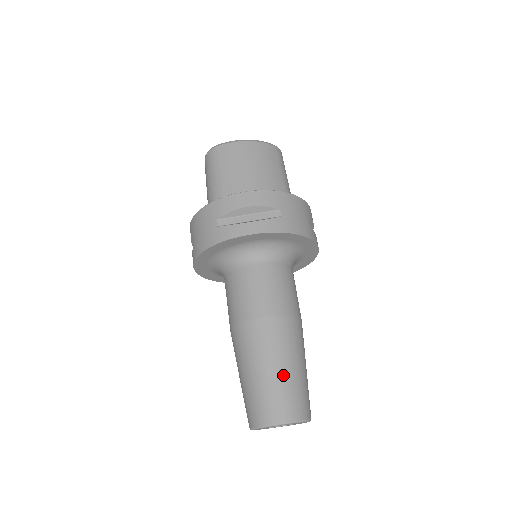
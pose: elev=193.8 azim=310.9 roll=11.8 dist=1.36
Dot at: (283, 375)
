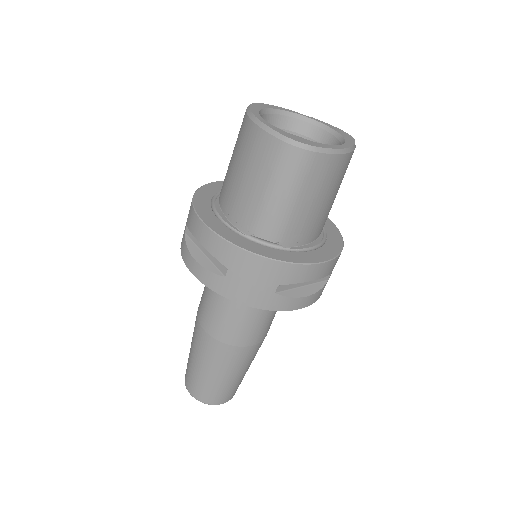
Dot at: (243, 376)
